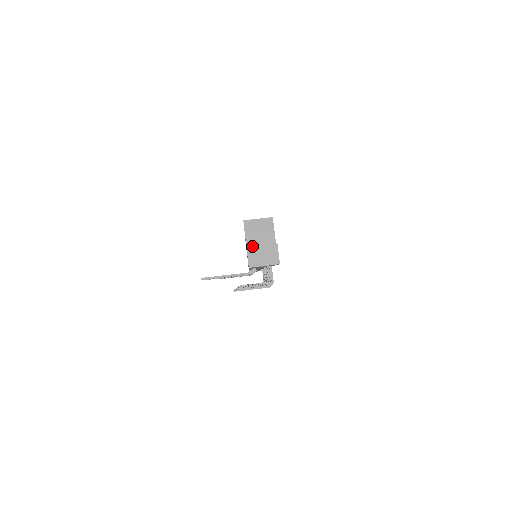
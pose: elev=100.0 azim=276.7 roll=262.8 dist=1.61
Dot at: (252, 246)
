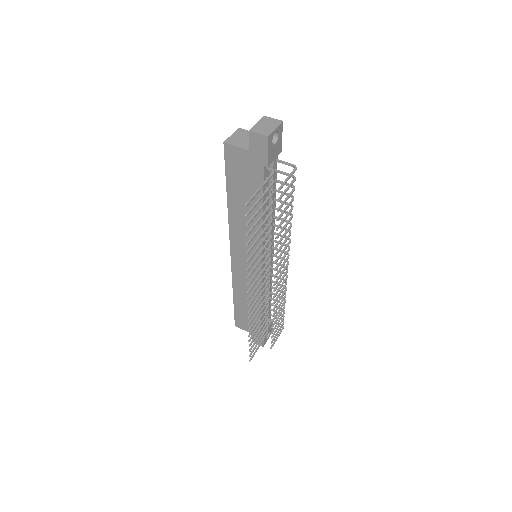
Dot at: (251, 128)
